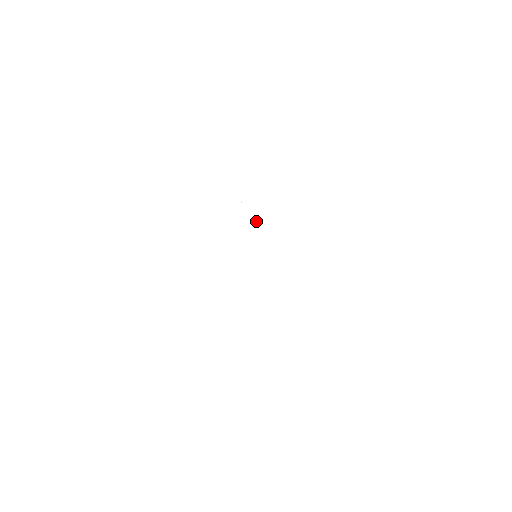
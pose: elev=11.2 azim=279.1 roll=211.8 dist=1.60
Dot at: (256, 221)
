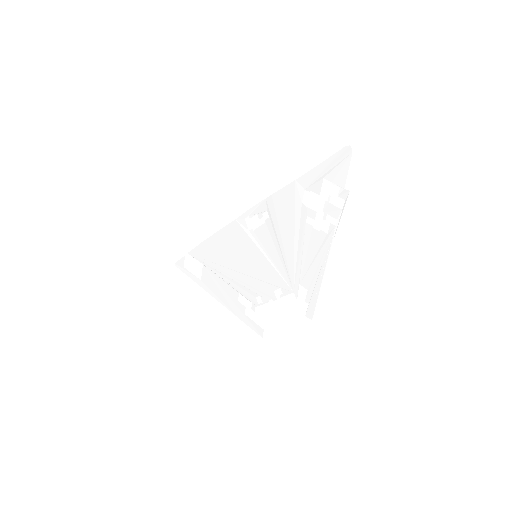
Dot at: (255, 214)
